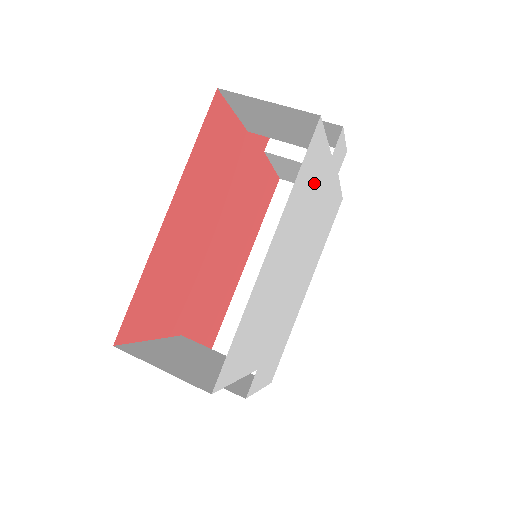
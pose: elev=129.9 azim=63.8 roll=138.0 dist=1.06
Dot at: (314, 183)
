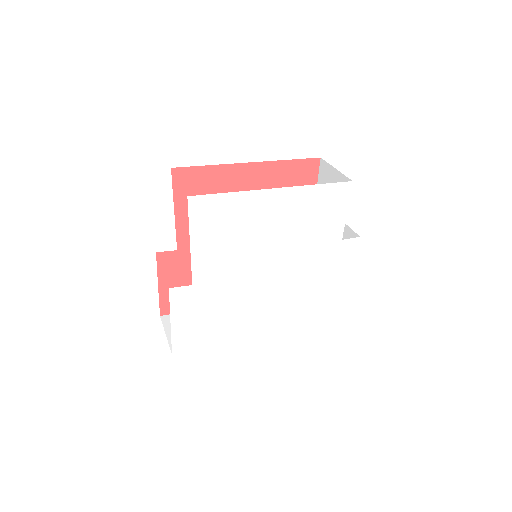
Dot at: (322, 226)
